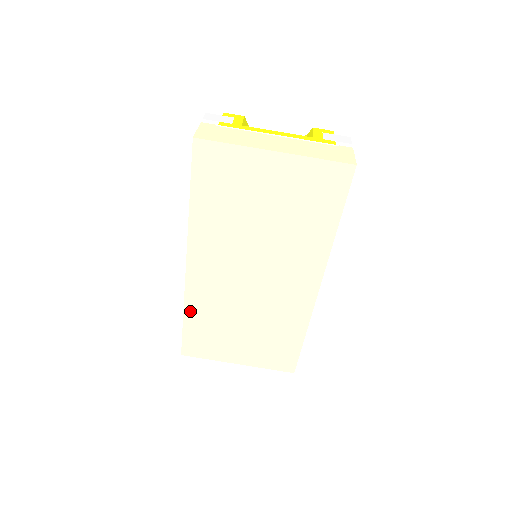
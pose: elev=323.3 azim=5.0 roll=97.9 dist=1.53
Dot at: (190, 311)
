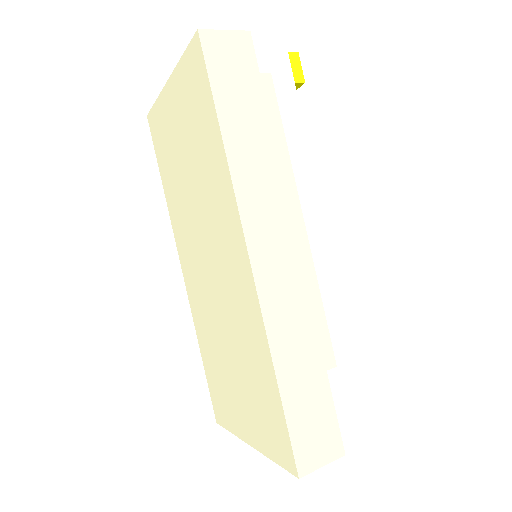
Dot at: (200, 339)
